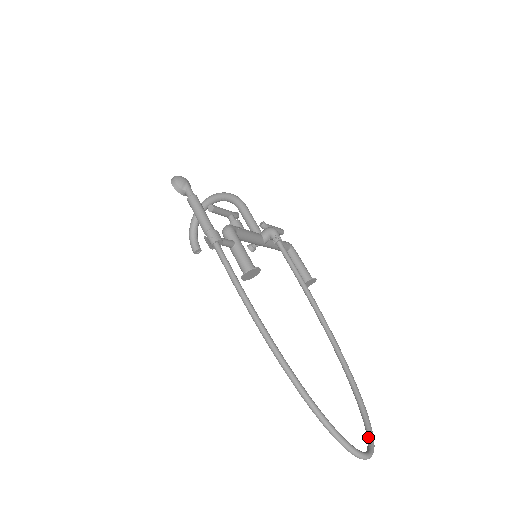
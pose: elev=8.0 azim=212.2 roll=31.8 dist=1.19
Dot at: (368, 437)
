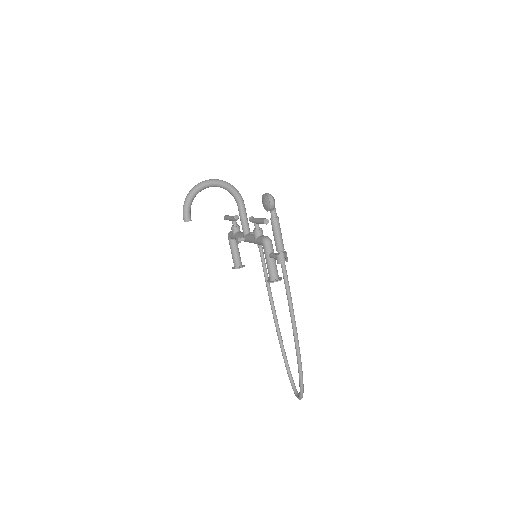
Dot at: (294, 386)
